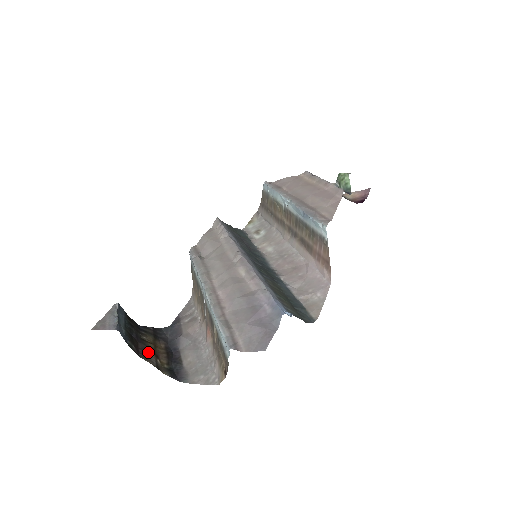
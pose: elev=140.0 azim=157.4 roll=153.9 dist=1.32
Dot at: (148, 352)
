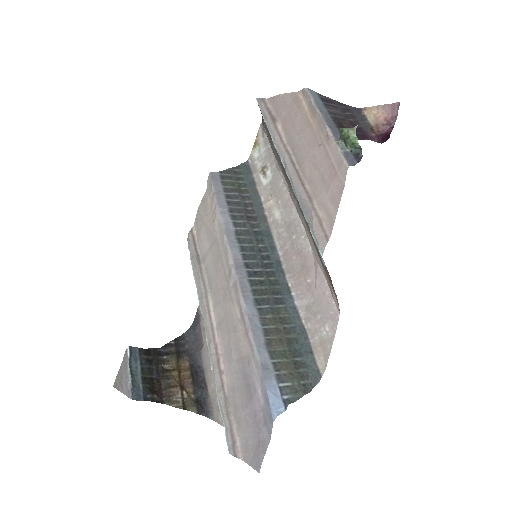
Dot at: (172, 388)
